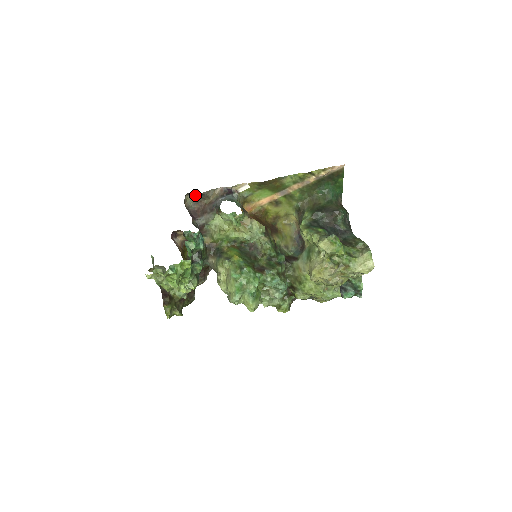
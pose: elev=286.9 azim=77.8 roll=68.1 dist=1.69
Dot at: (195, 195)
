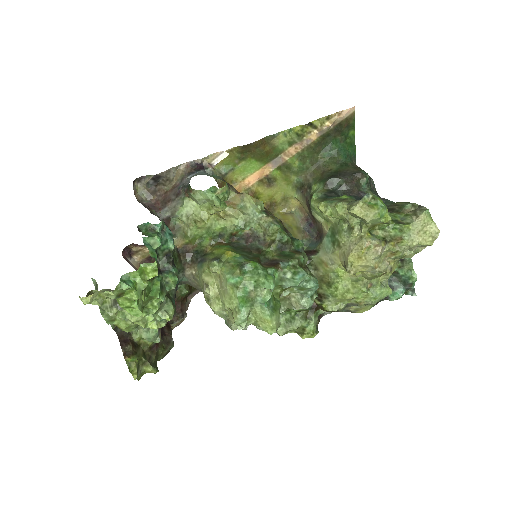
Dot at: (148, 180)
